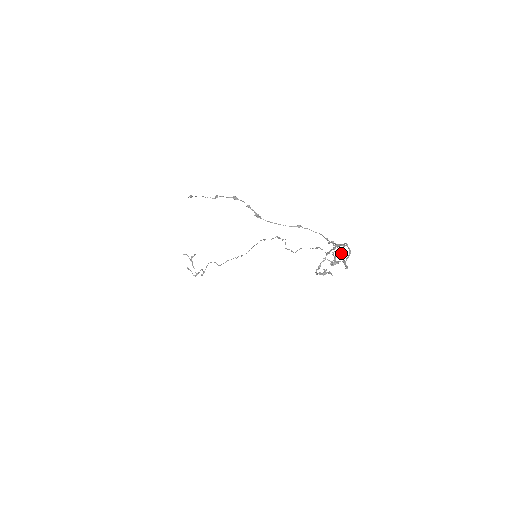
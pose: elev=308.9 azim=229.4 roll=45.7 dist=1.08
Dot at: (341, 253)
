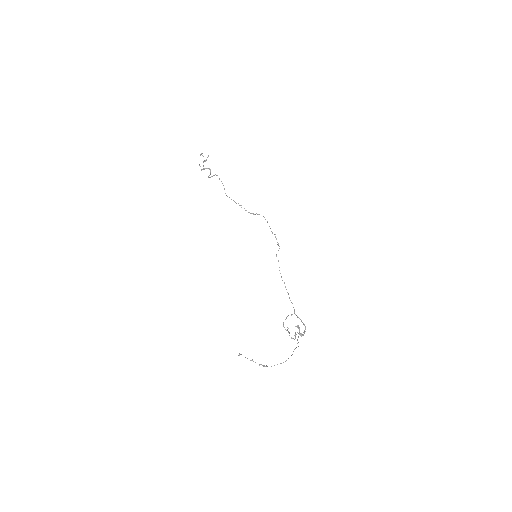
Dot at: (298, 346)
